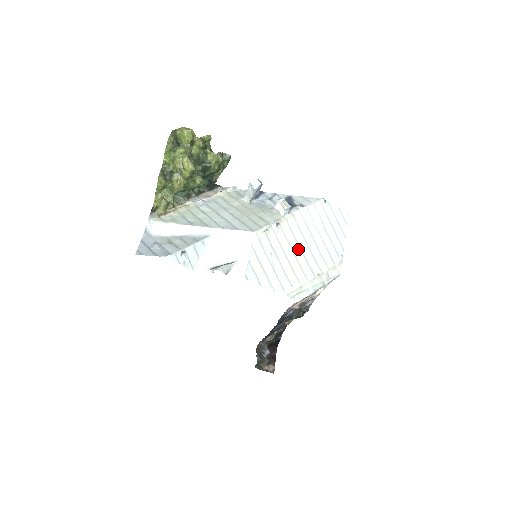
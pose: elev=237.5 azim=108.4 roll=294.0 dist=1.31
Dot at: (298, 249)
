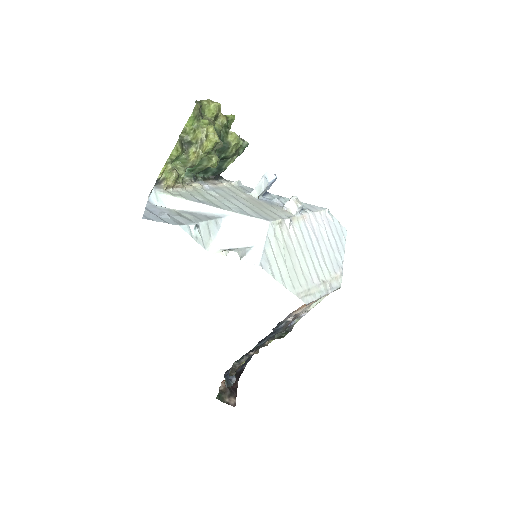
Dot at: (306, 251)
